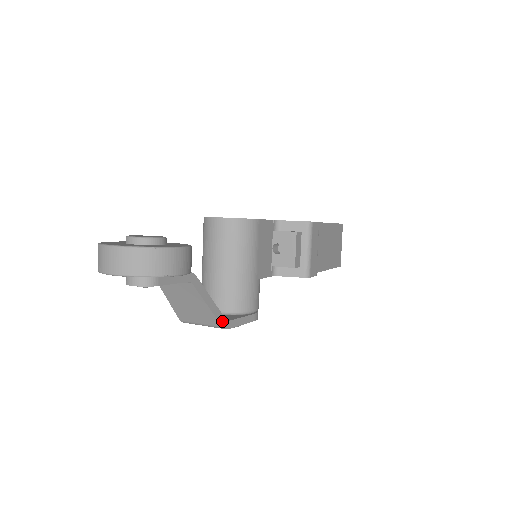
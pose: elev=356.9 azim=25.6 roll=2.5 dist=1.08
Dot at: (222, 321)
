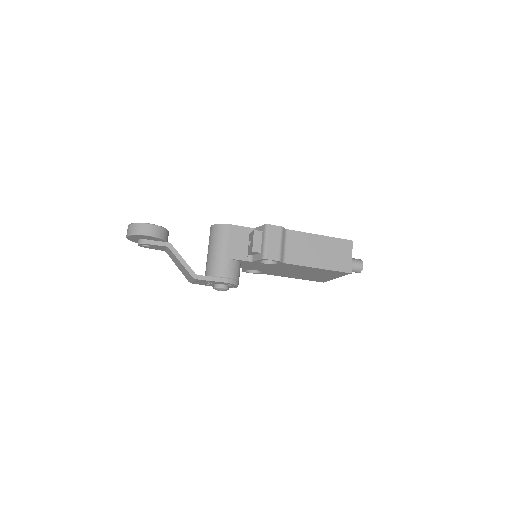
Dot at: (192, 273)
